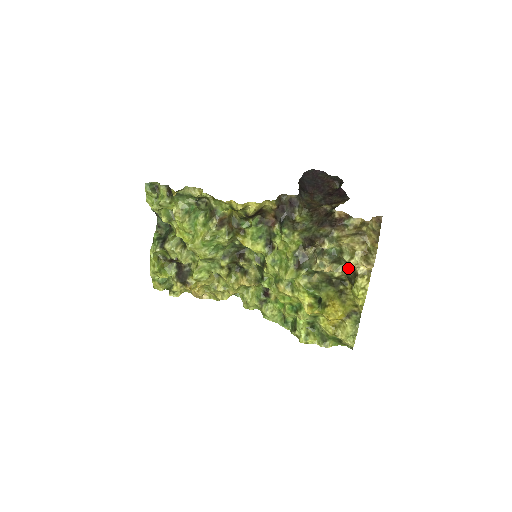
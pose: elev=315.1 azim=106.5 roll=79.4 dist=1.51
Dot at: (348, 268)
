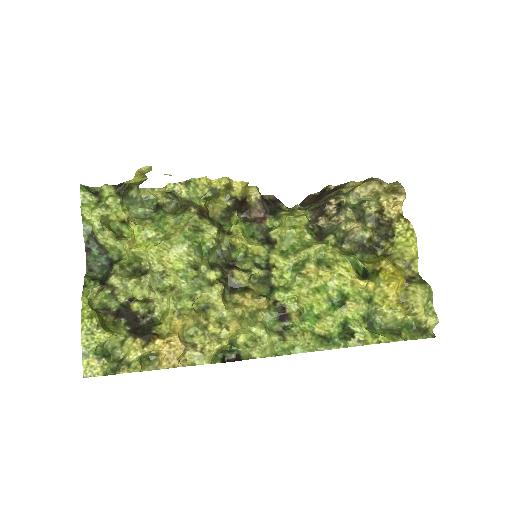
Dot at: (375, 228)
